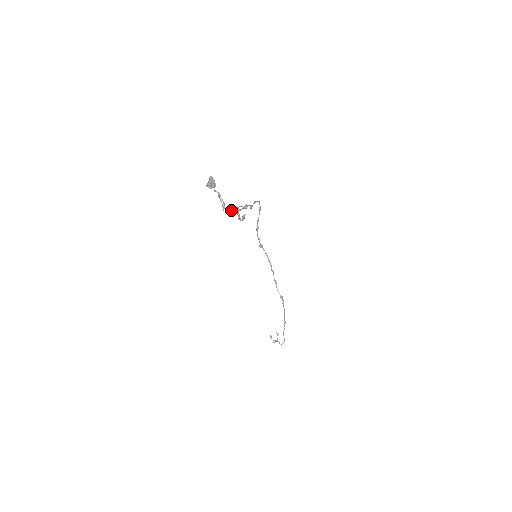
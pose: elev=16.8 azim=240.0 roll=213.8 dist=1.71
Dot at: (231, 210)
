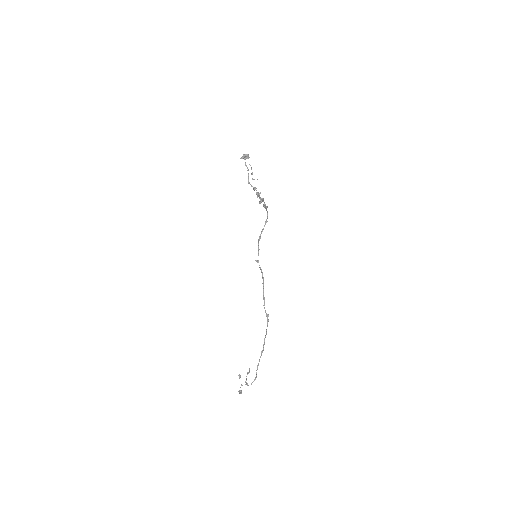
Dot at: (254, 187)
